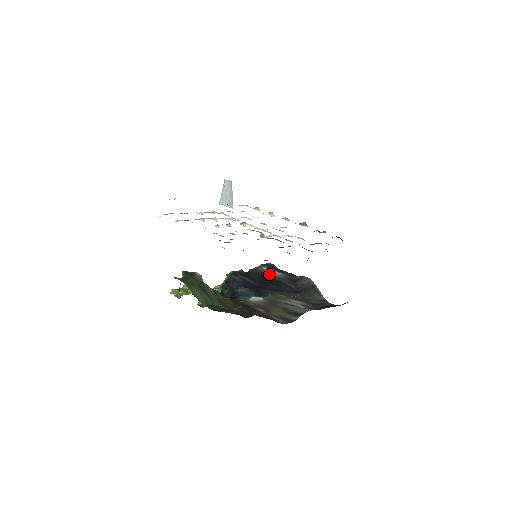
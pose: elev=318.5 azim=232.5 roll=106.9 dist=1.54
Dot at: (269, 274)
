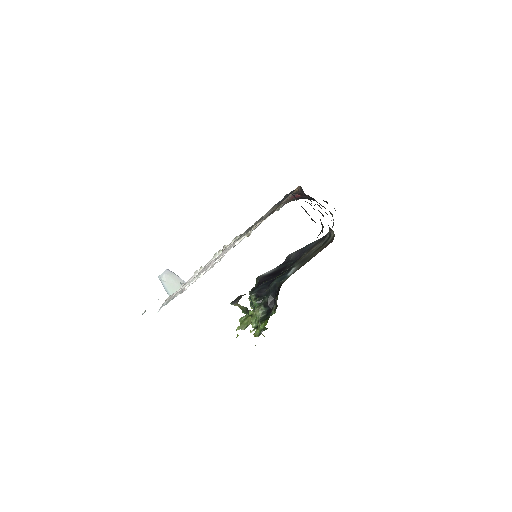
Dot at: (270, 273)
